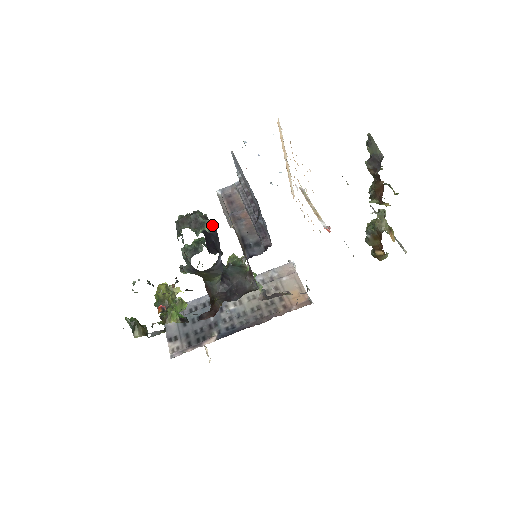
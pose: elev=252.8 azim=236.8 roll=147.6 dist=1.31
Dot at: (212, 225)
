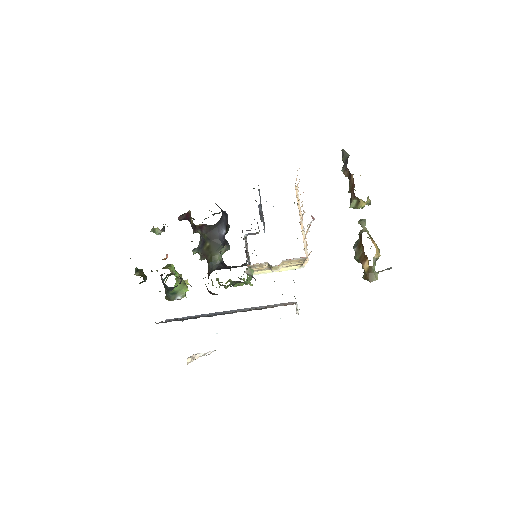
Dot at: occluded
